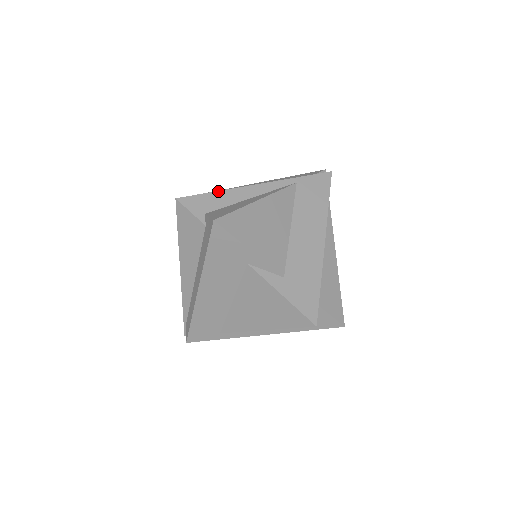
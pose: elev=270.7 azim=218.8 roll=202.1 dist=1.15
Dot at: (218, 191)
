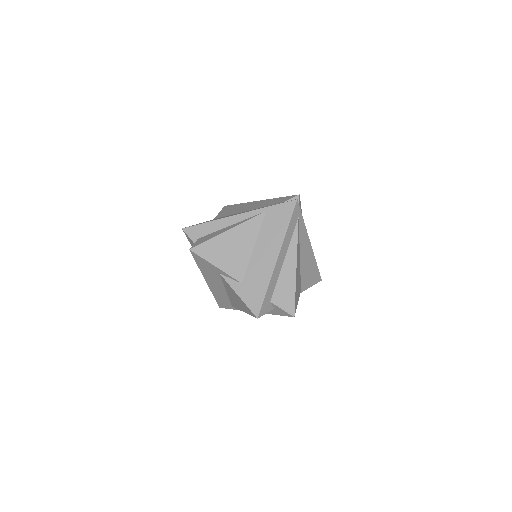
Dot at: (209, 222)
